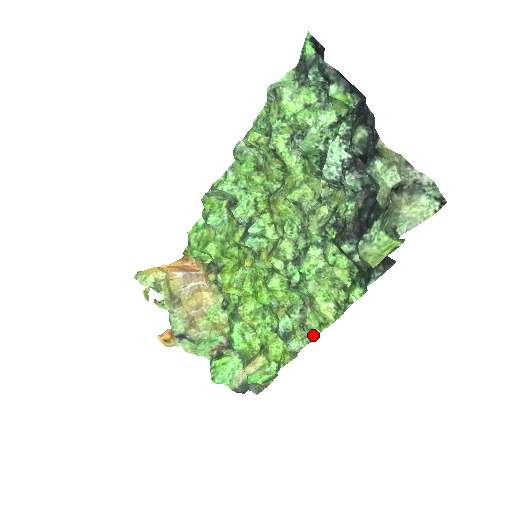
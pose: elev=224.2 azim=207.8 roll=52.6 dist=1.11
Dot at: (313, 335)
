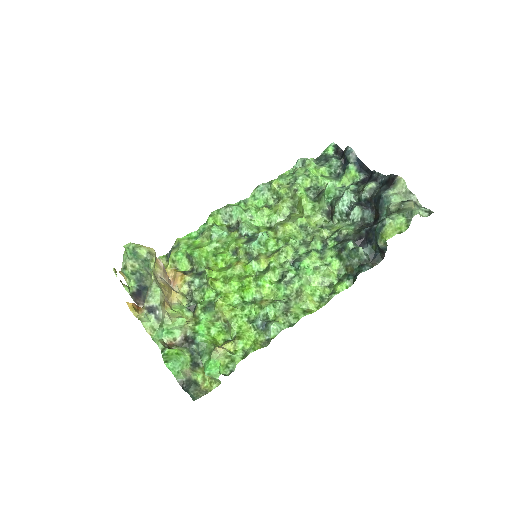
Dot at: (293, 322)
